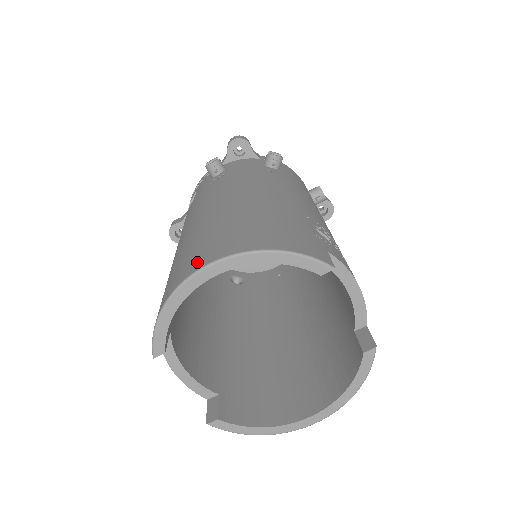
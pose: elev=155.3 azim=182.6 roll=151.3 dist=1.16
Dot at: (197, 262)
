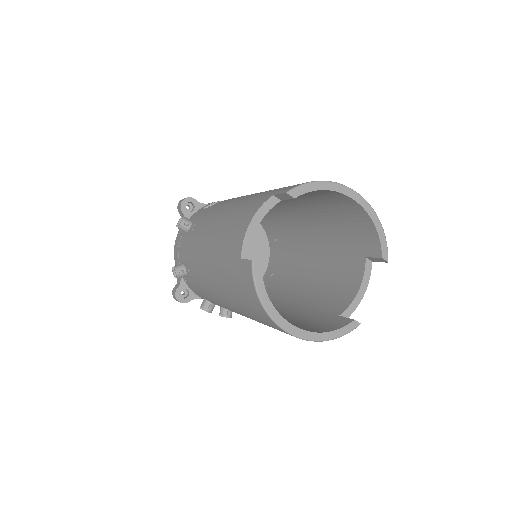
Dot at: occluded
